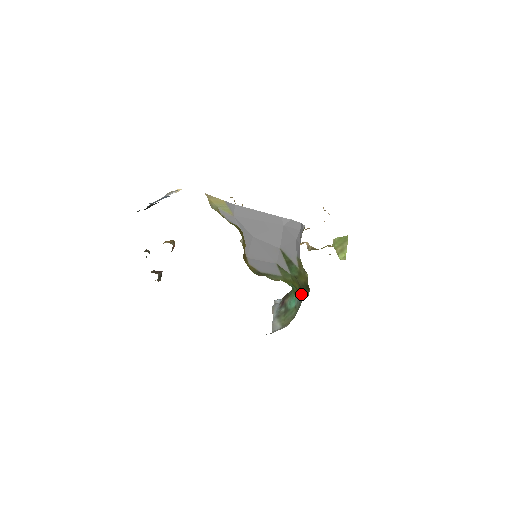
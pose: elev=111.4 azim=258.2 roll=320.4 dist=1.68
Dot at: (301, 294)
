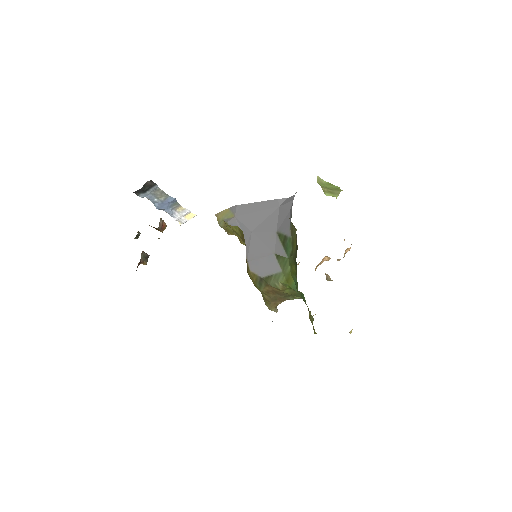
Dot at: occluded
